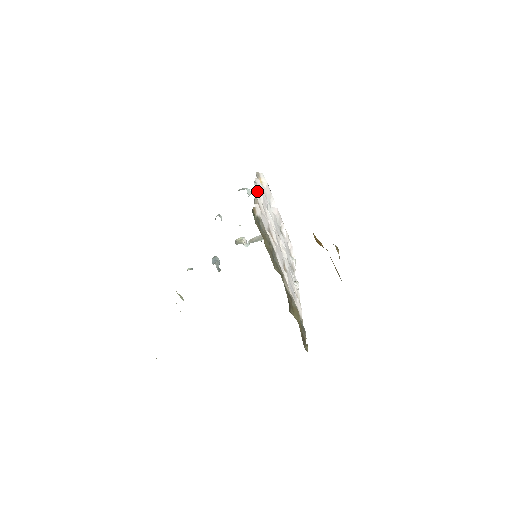
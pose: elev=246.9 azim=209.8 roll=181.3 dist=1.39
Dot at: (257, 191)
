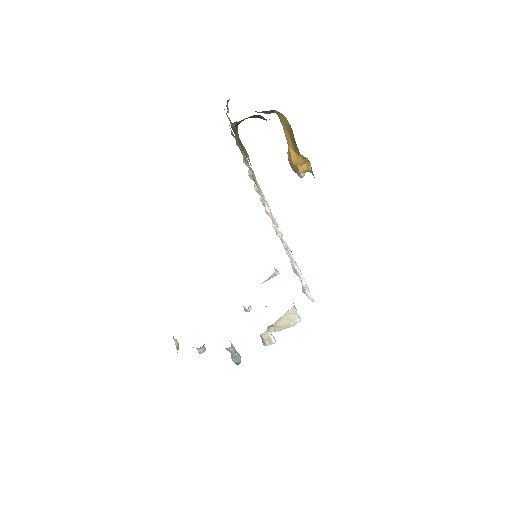
Dot at: occluded
